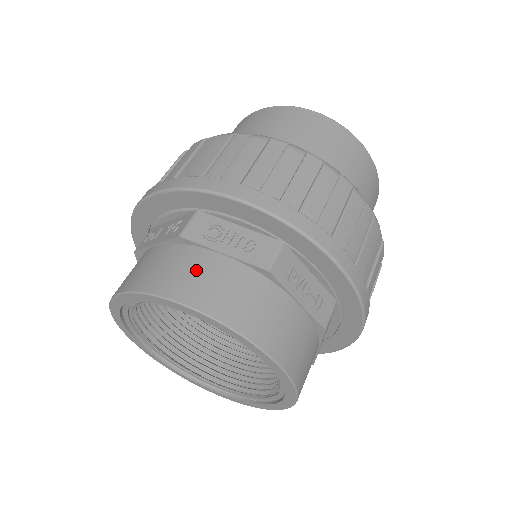
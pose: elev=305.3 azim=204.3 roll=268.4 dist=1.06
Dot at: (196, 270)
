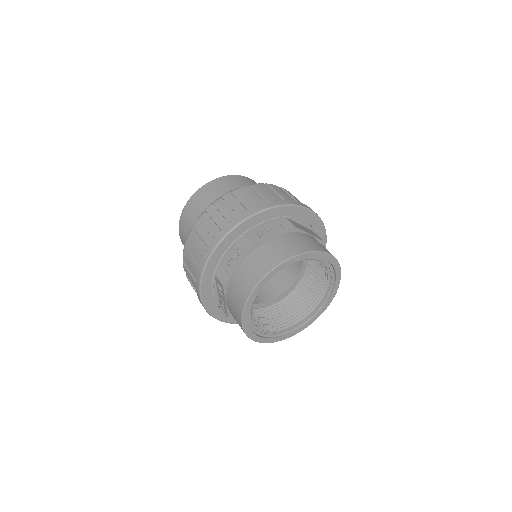
Dot at: (240, 281)
